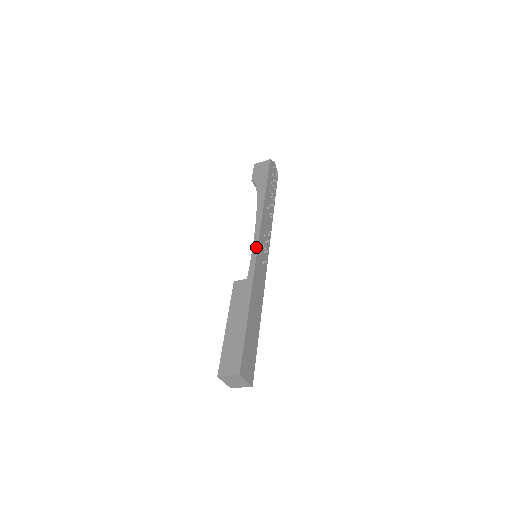
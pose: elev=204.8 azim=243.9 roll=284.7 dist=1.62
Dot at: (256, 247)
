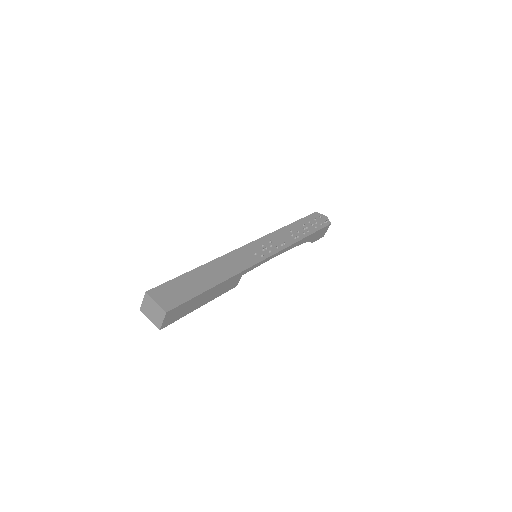
Dot at: (249, 244)
